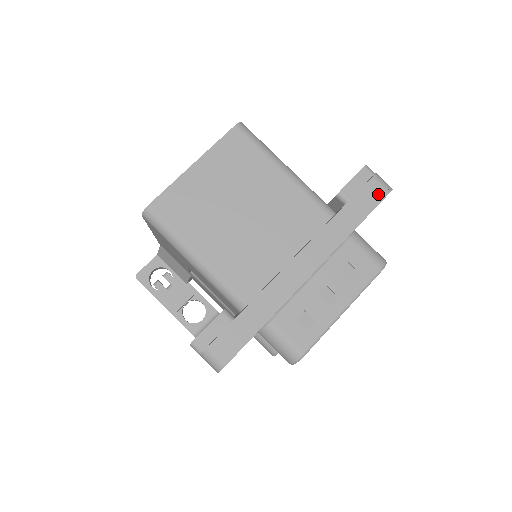
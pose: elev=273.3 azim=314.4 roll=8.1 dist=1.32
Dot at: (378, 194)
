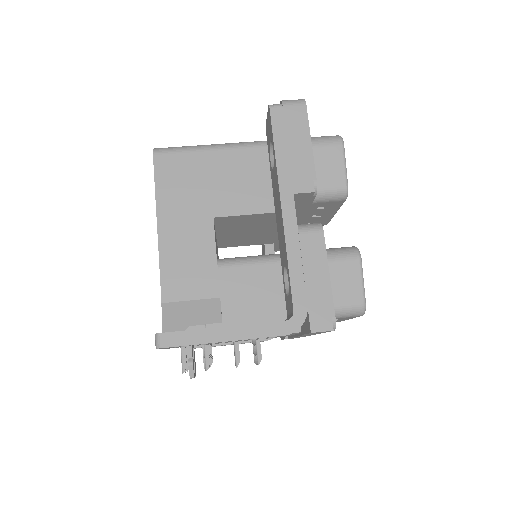
Dot at: occluded
